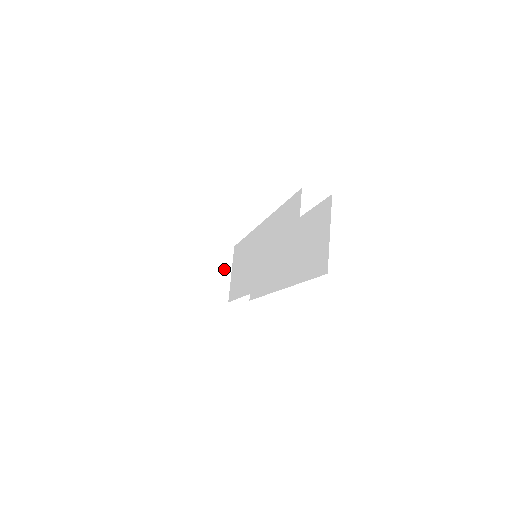
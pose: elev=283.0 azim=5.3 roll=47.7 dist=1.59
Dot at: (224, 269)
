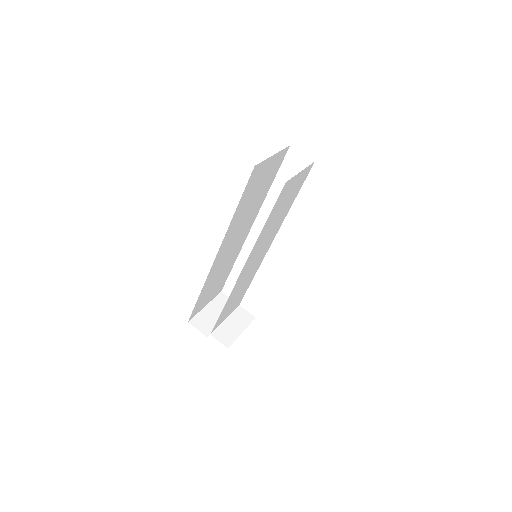
Dot at: (220, 313)
